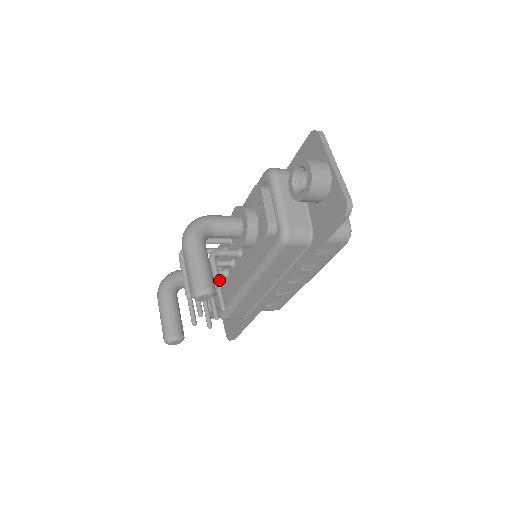
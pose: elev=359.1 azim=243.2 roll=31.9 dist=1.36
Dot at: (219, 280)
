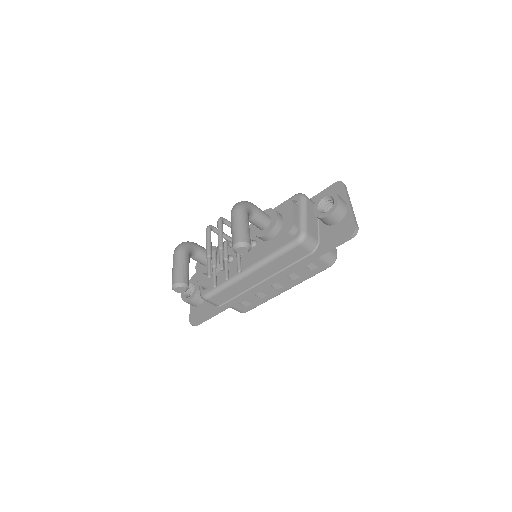
Dot at: occluded
